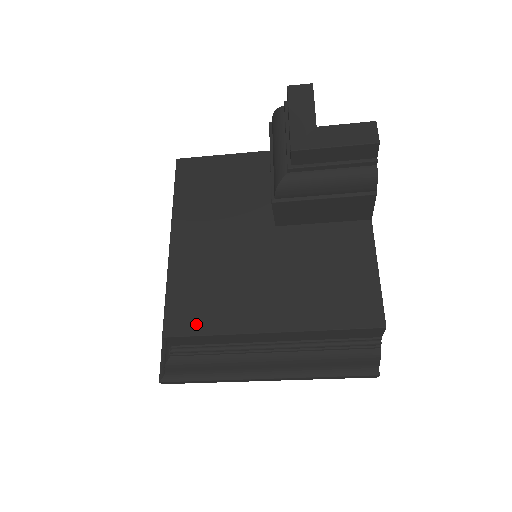
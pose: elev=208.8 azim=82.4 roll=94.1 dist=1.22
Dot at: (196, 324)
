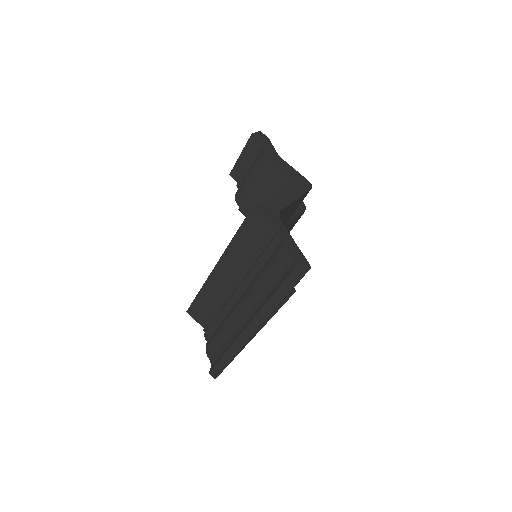
Dot at: occluded
